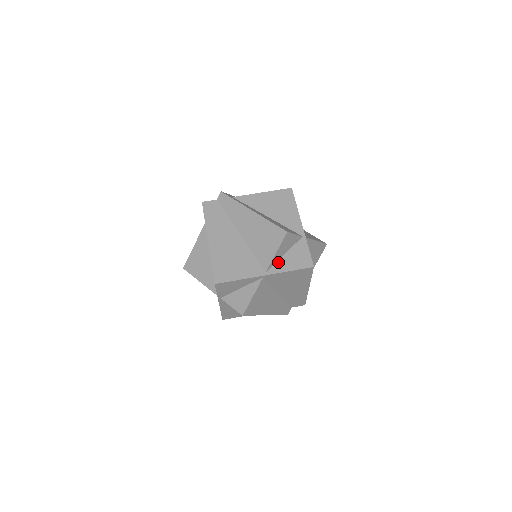
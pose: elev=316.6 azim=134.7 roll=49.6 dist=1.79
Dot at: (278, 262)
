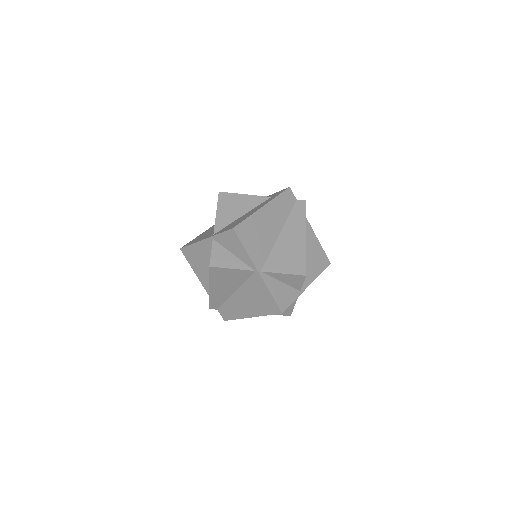
Dot at: (273, 279)
